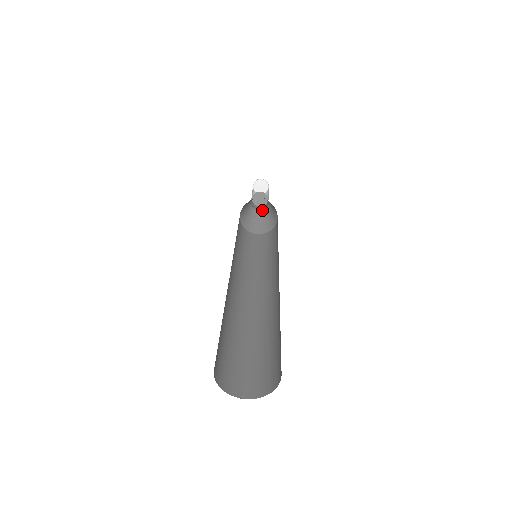
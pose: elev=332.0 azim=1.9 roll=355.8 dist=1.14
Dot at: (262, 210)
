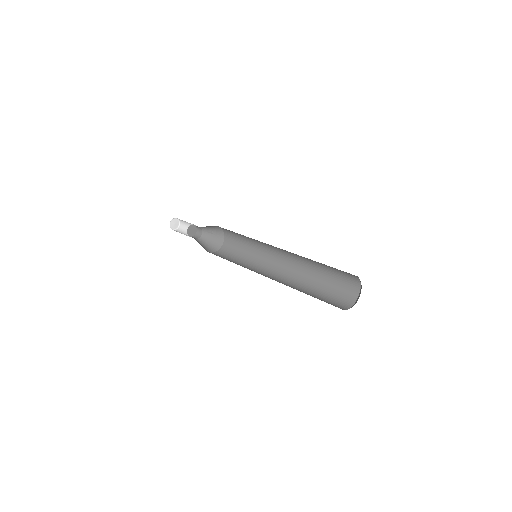
Dot at: (194, 238)
